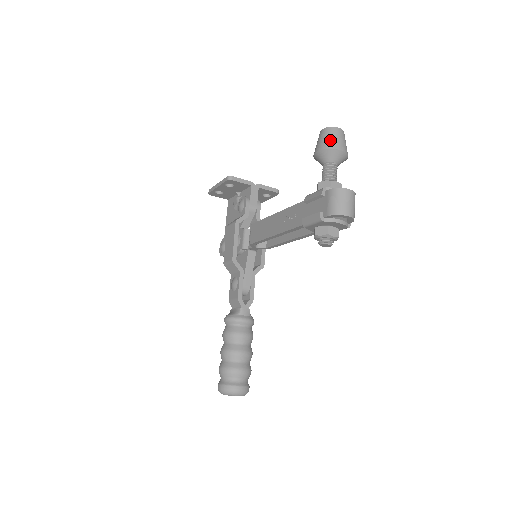
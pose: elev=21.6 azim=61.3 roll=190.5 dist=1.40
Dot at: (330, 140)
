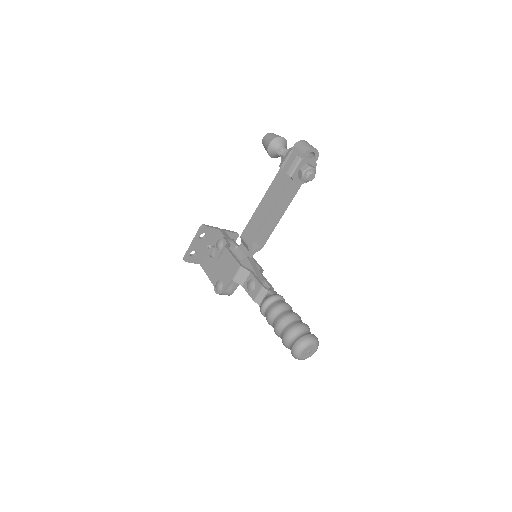
Dot at: (273, 136)
